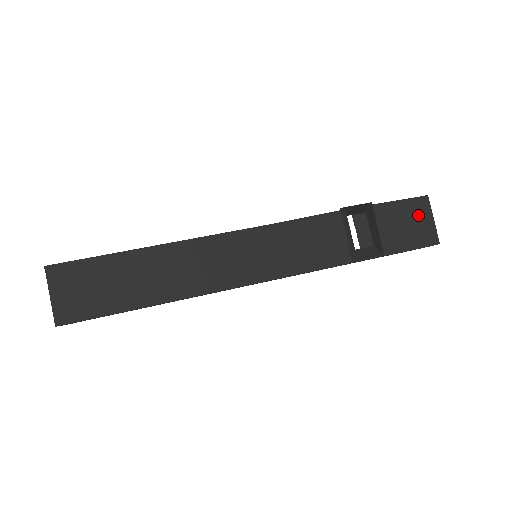
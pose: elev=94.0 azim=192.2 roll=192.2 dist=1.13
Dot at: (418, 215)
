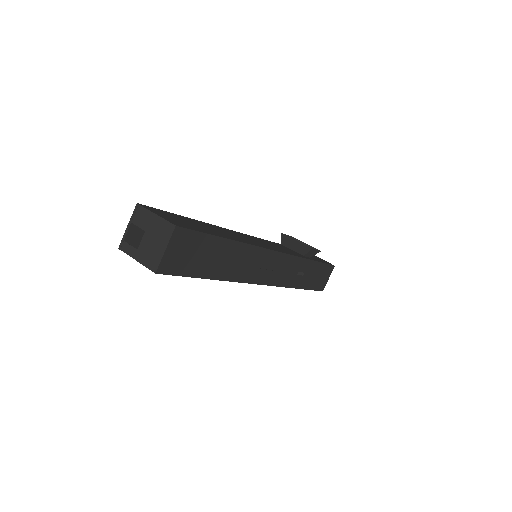
Dot at: occluded
